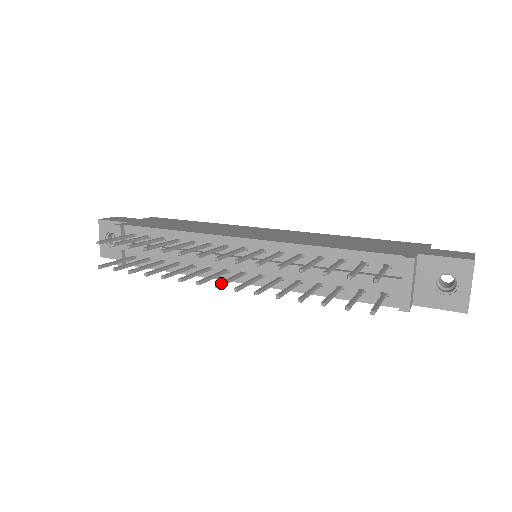
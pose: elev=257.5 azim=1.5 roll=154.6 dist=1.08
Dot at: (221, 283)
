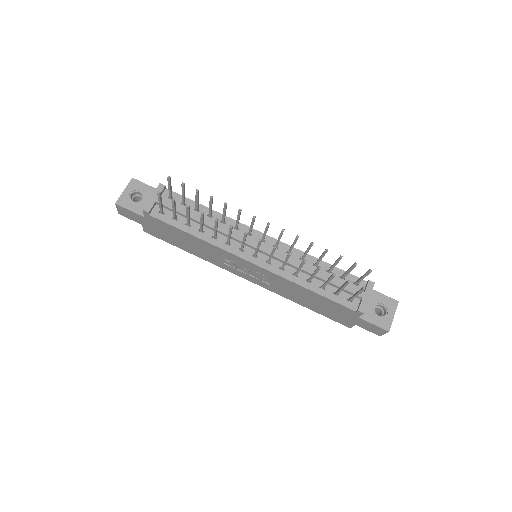
Dot at: (261, 241)
